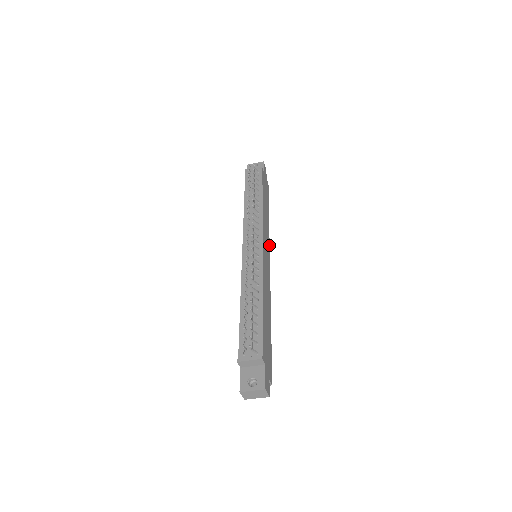
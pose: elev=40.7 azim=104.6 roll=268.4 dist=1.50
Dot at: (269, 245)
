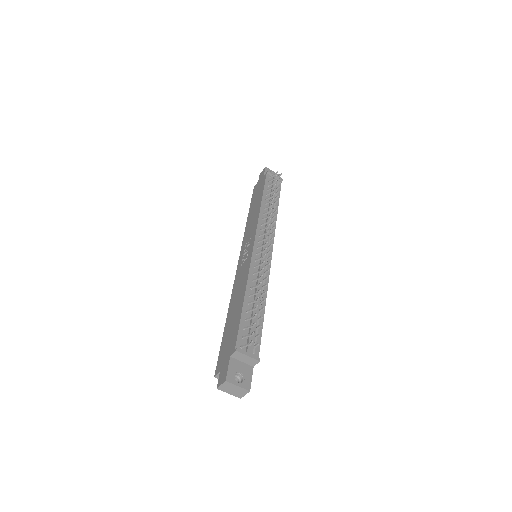
Dot at: occluded
